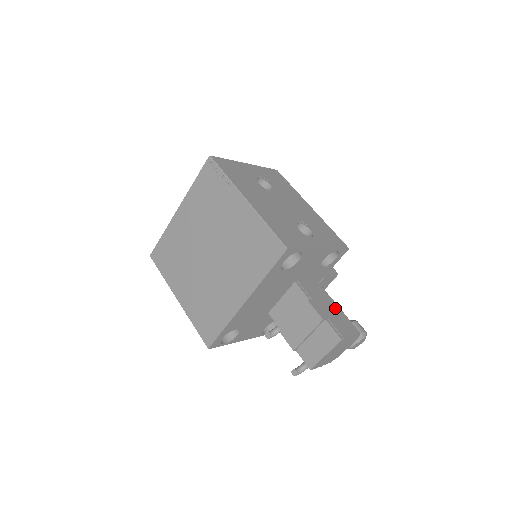
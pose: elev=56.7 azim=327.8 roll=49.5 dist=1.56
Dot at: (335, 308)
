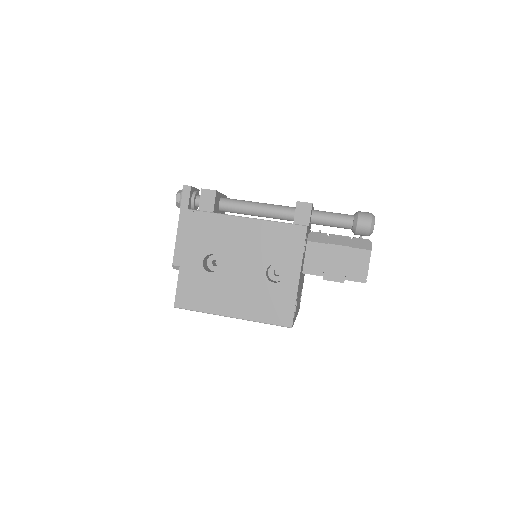
Dot at: (340, 253)
